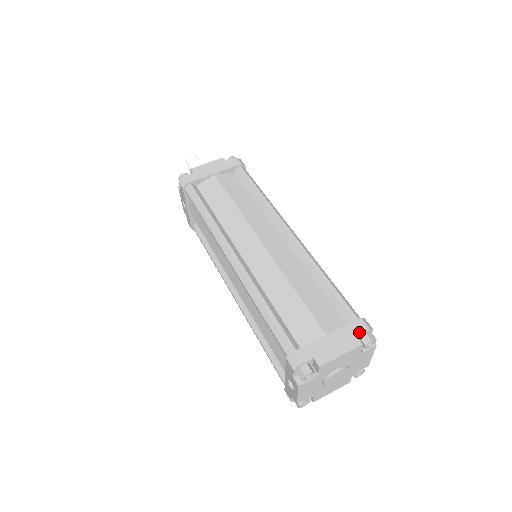
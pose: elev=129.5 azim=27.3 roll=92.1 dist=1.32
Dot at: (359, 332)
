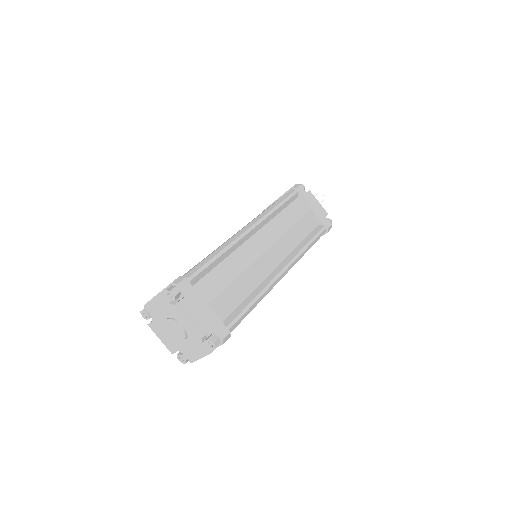
Dot at: (169, 285)
